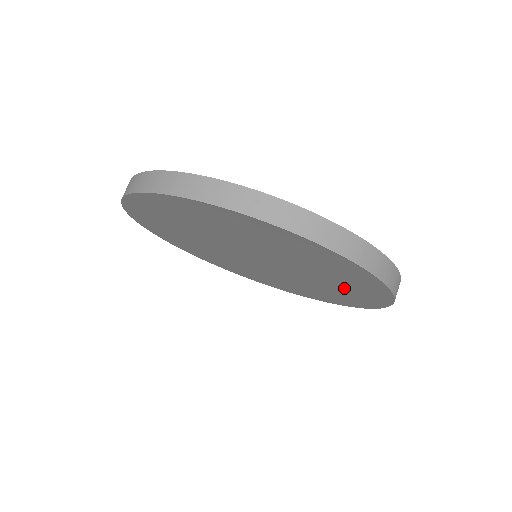
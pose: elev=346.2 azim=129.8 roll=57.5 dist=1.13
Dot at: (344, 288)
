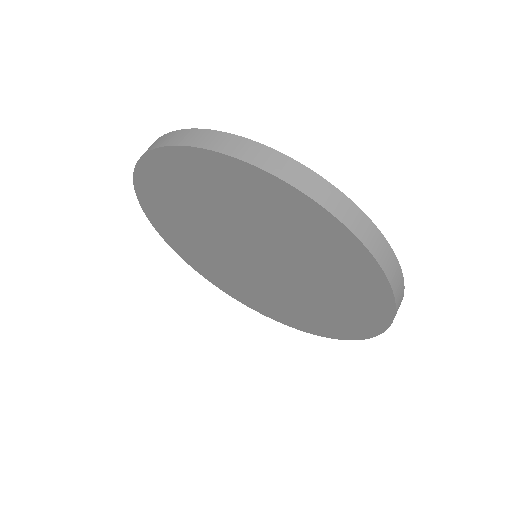
Dot at: (331, 312)
